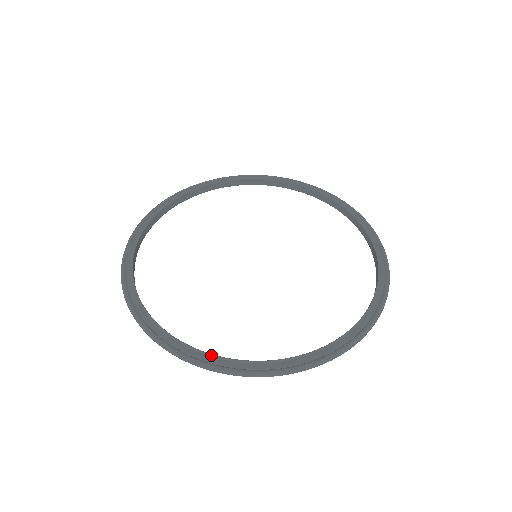
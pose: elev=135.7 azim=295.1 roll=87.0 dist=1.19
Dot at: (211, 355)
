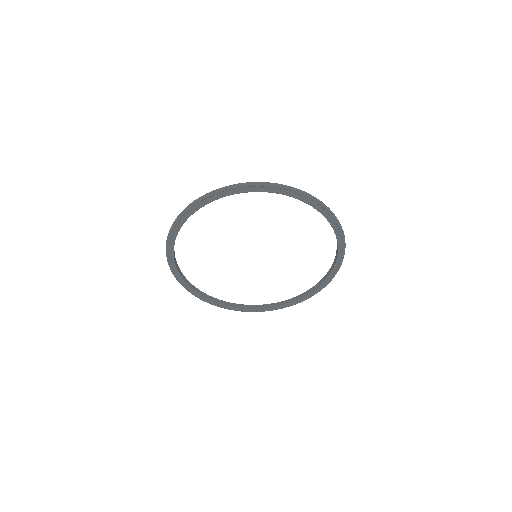
Dot at: (207, 299)
